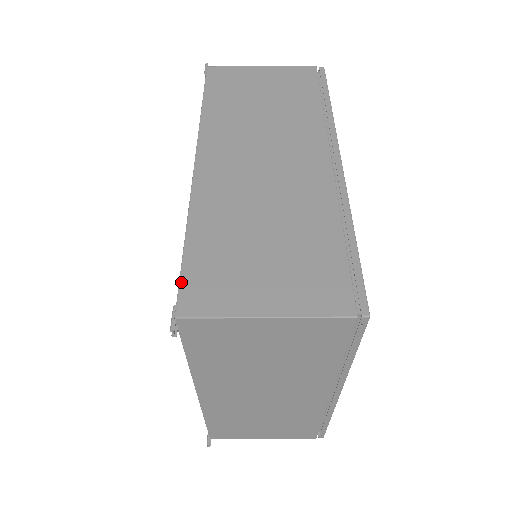
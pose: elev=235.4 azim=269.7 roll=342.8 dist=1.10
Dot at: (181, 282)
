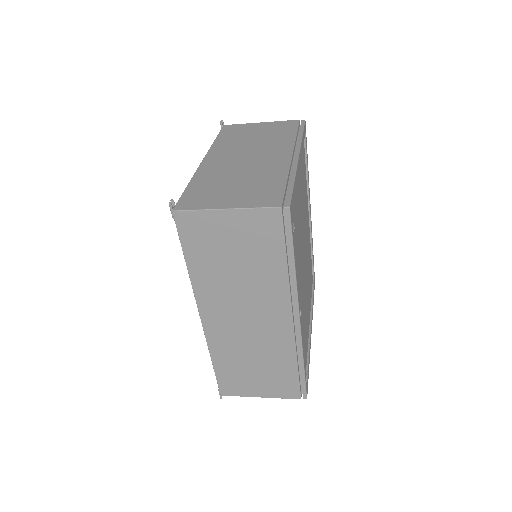
Dot at: (218, 383)
